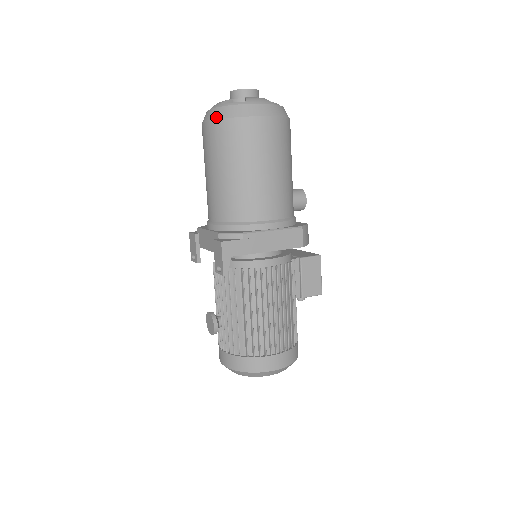
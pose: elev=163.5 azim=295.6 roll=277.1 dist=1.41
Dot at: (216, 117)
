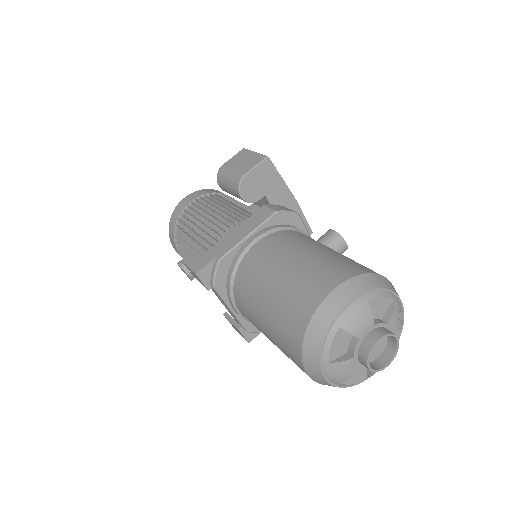
Dot at: occluded
